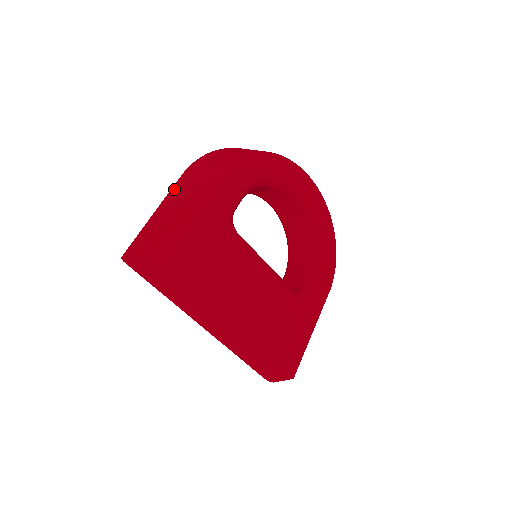
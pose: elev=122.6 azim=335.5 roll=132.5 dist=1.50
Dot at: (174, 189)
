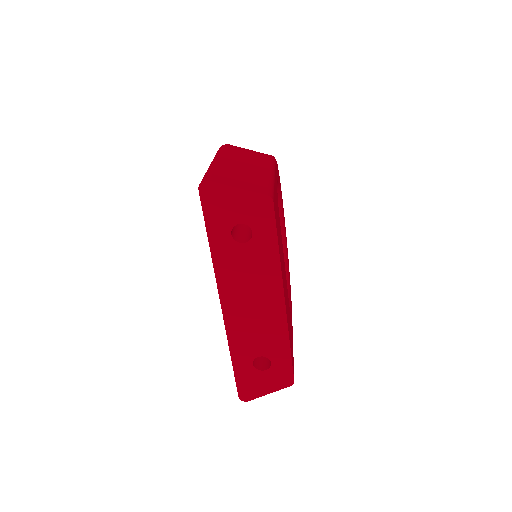
Dot at: (225, 153)
